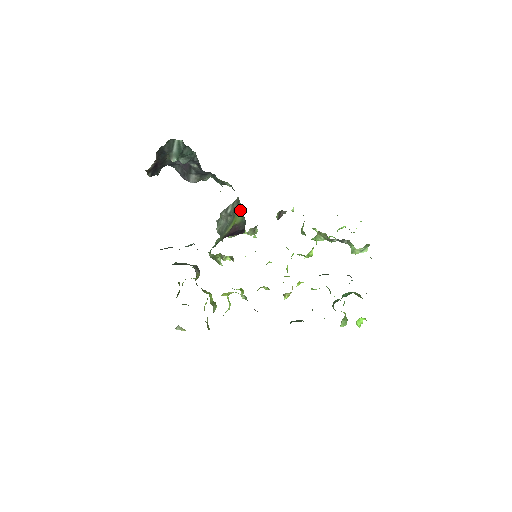
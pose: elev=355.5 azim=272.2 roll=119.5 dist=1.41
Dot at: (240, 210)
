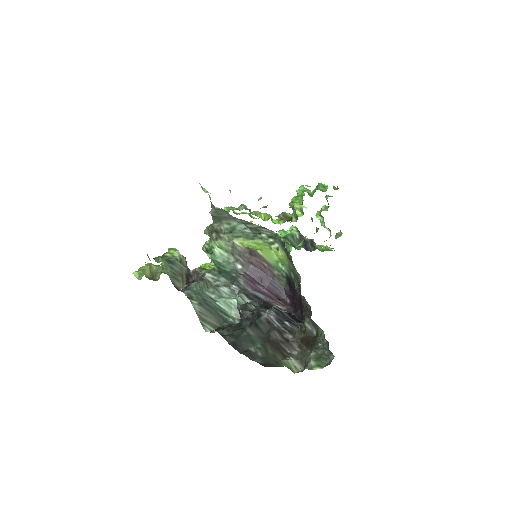
Dot at: (276, 253)
